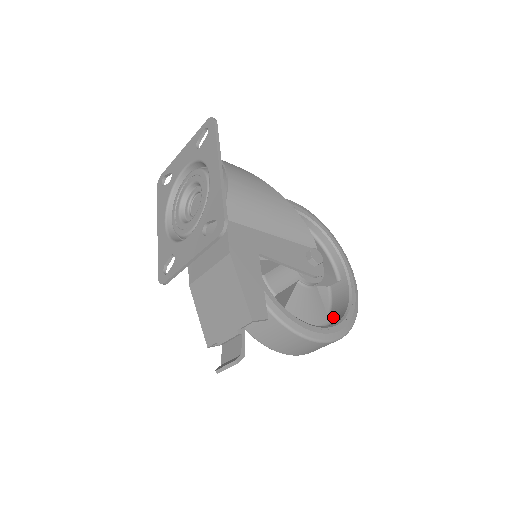
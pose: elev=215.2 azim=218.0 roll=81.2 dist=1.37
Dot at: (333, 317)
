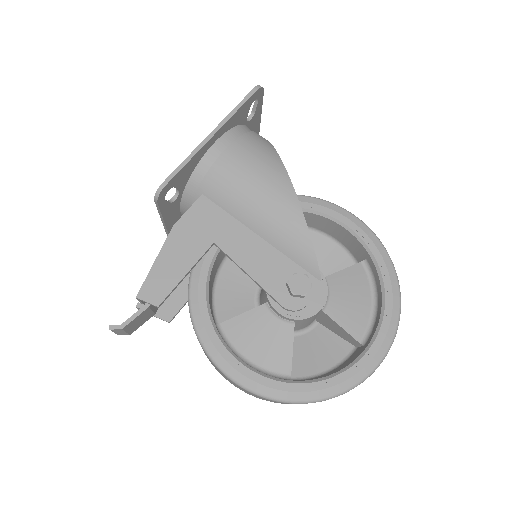
Dot at: occluded
